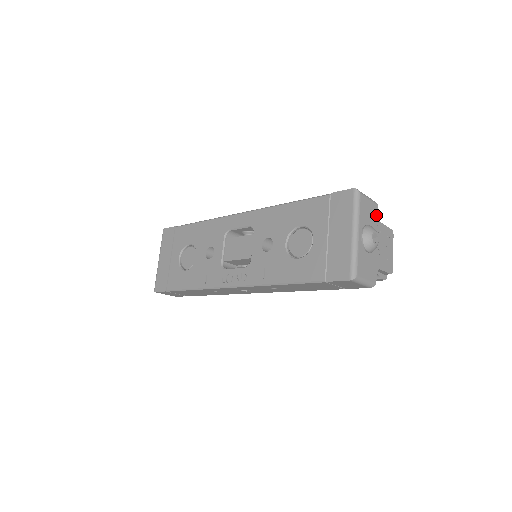
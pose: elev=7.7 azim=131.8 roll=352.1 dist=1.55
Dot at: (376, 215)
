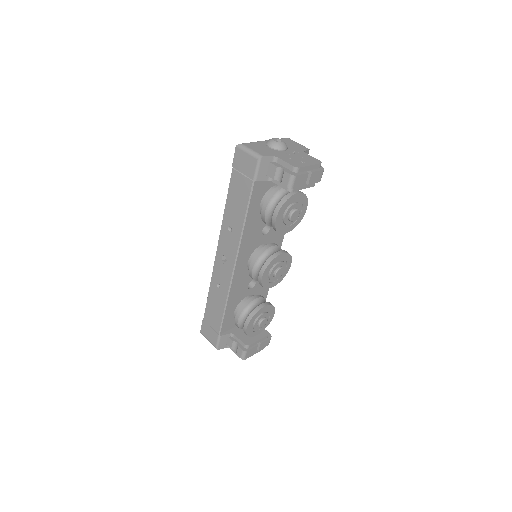
Dot at: (301, 149)
